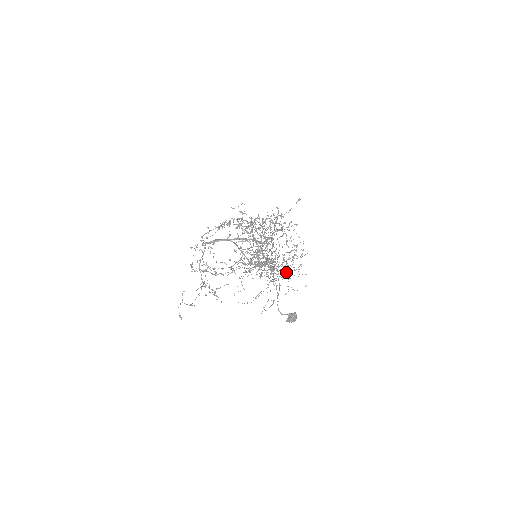
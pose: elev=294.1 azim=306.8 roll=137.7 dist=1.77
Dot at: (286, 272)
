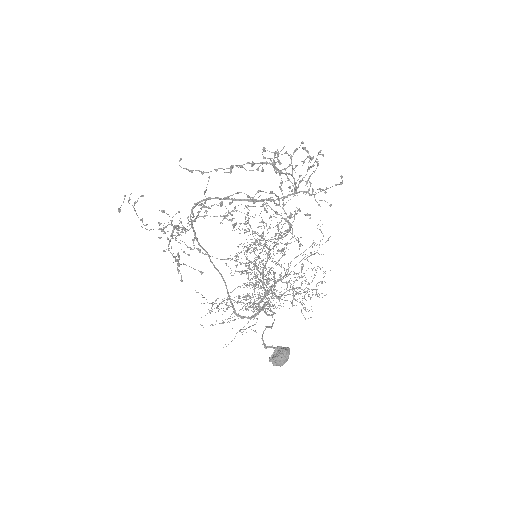
Dot at: occluded
